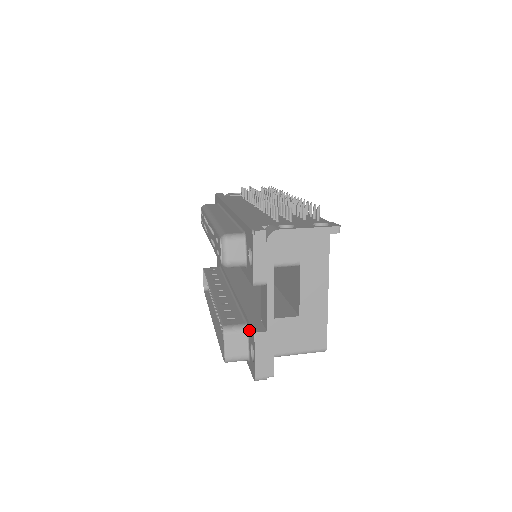
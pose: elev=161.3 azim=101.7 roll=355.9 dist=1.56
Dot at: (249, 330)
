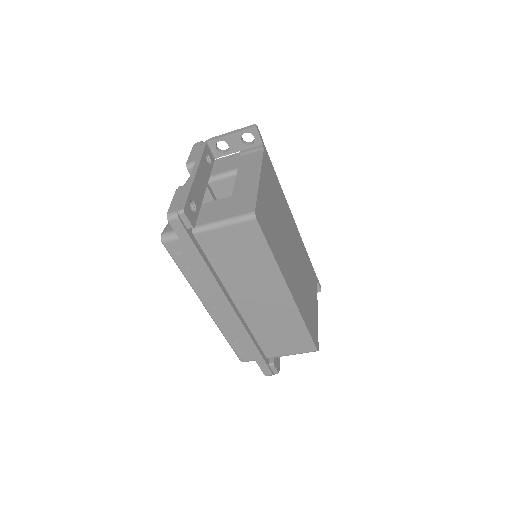
Dot at: occluded
